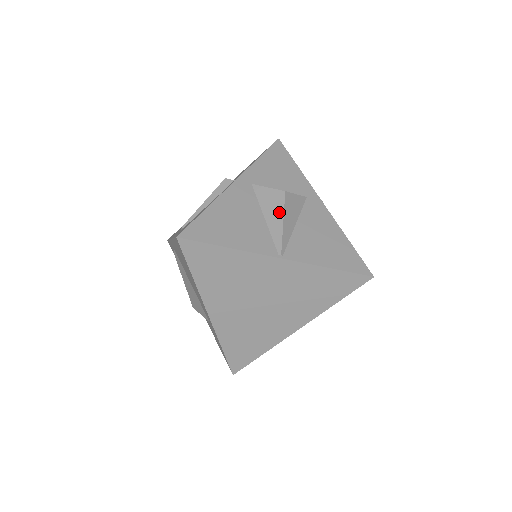
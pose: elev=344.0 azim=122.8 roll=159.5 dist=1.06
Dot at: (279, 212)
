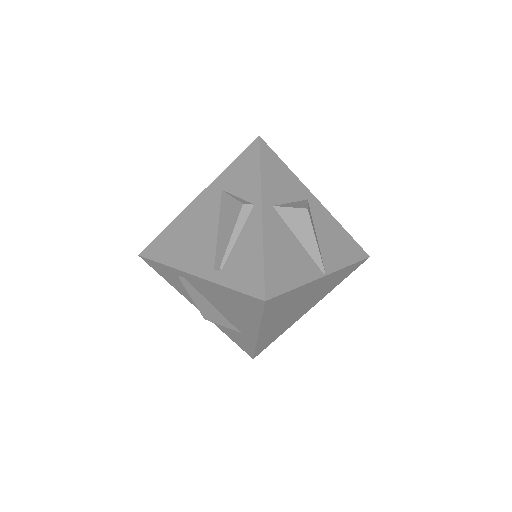
Dot at: (310, 232)
